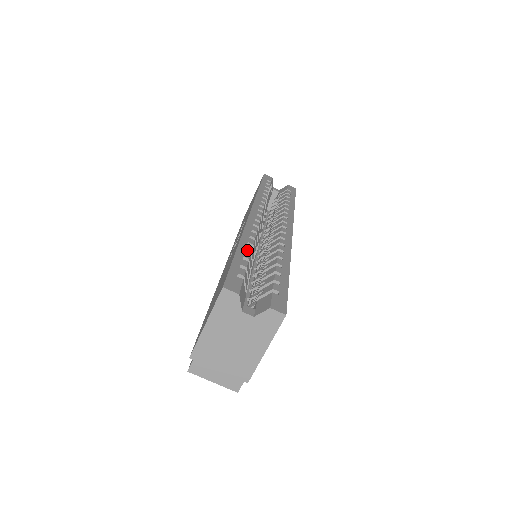
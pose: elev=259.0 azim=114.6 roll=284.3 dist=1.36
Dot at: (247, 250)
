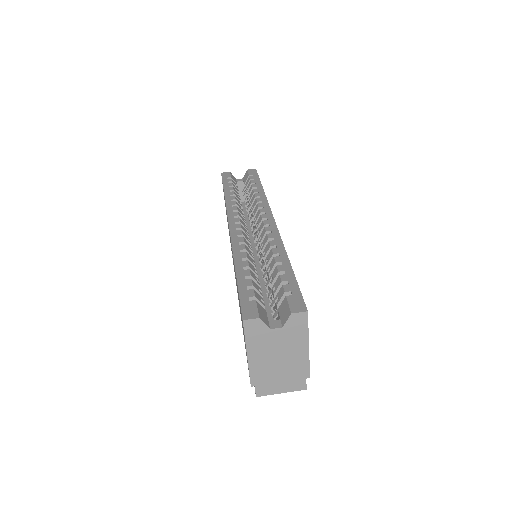
Dot at: (245, 267)
